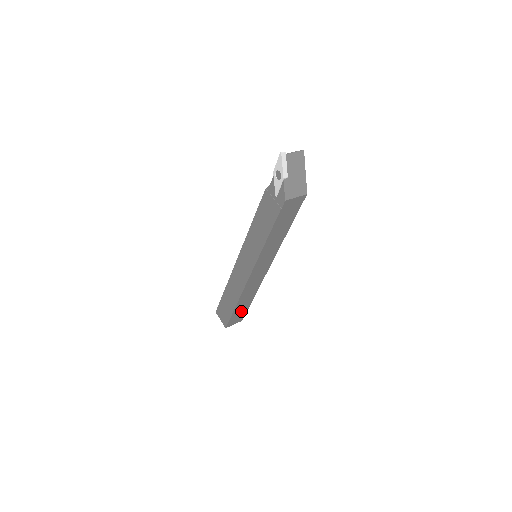
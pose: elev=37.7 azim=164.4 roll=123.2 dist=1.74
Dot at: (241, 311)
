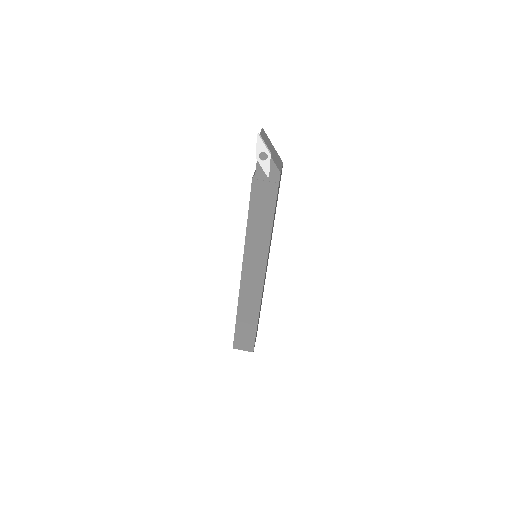
Dot at: occluded
